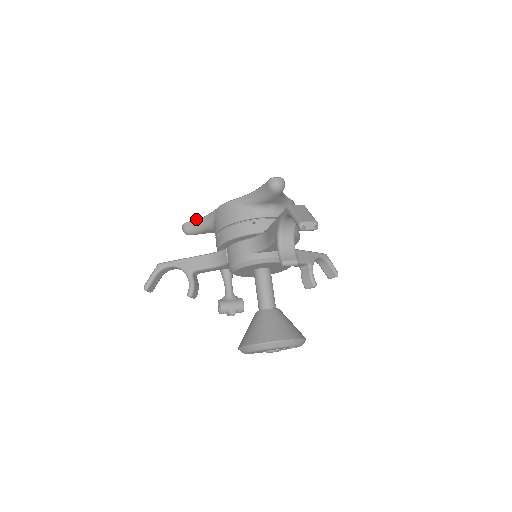
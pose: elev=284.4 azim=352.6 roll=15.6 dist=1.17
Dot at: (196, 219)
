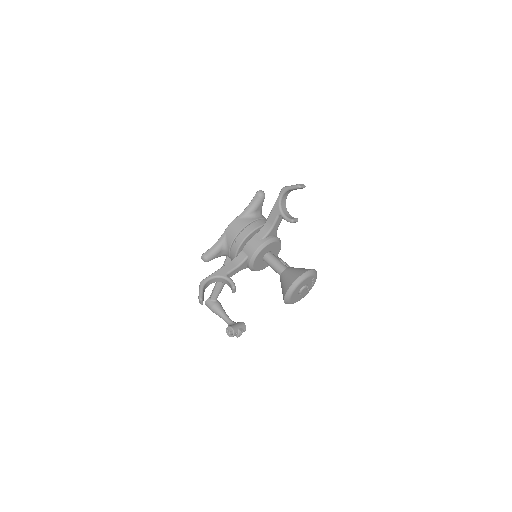
Dot at: occluded
